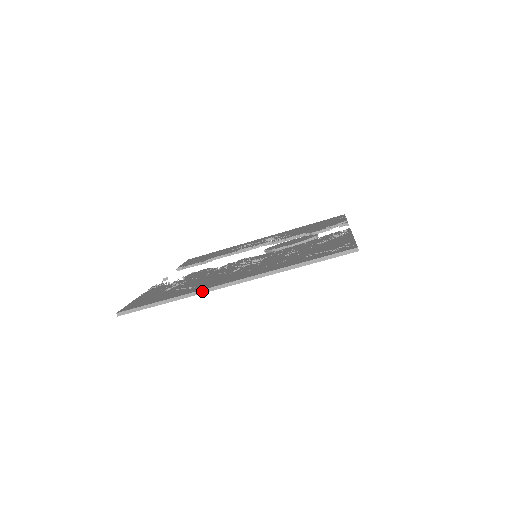
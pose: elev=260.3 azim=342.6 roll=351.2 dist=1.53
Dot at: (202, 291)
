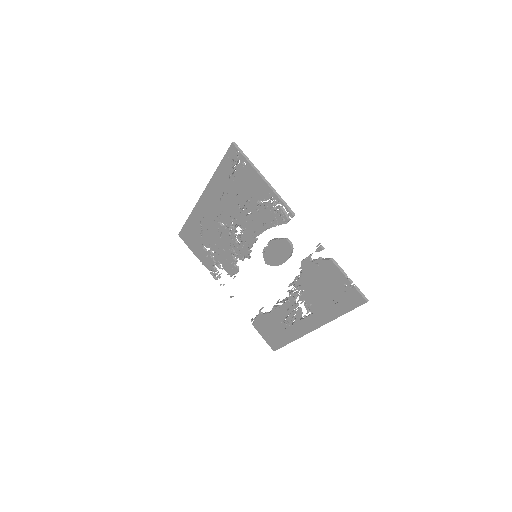
Dot at: (196, 206)
